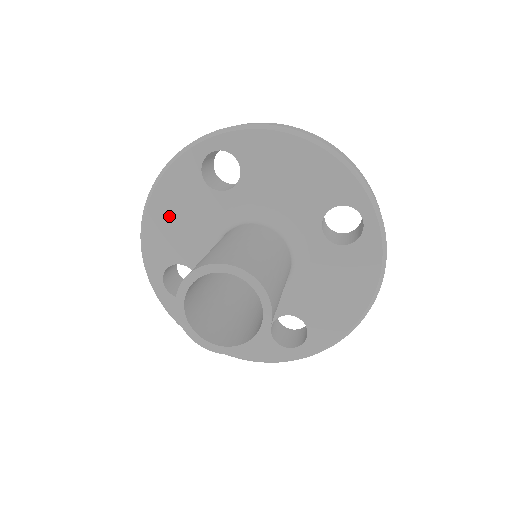
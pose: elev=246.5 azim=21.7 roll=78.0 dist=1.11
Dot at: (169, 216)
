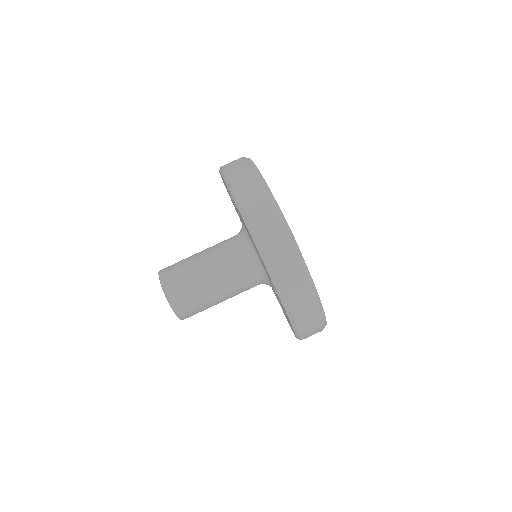
Dot at: occluded
